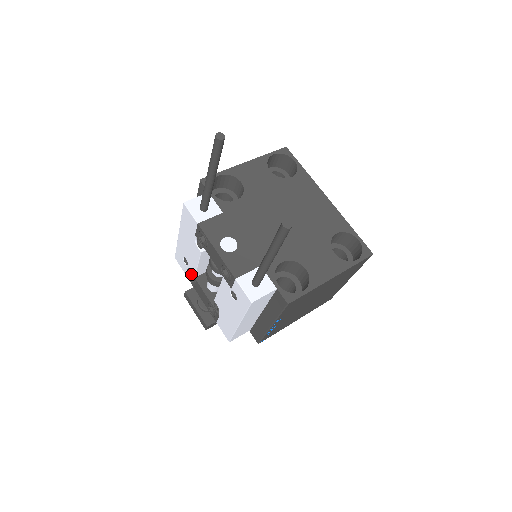
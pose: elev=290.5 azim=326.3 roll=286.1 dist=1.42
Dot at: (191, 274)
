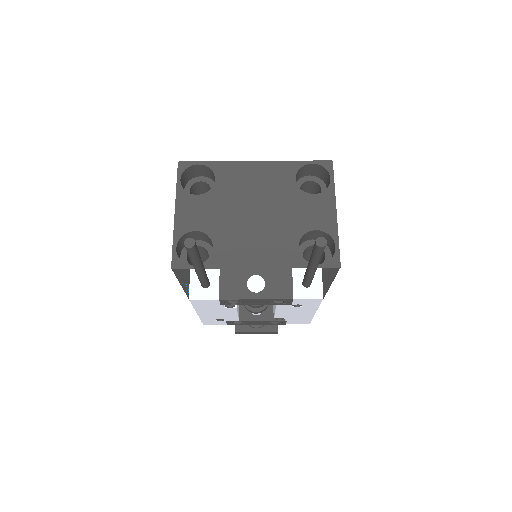
Dot at: (233, 322)
